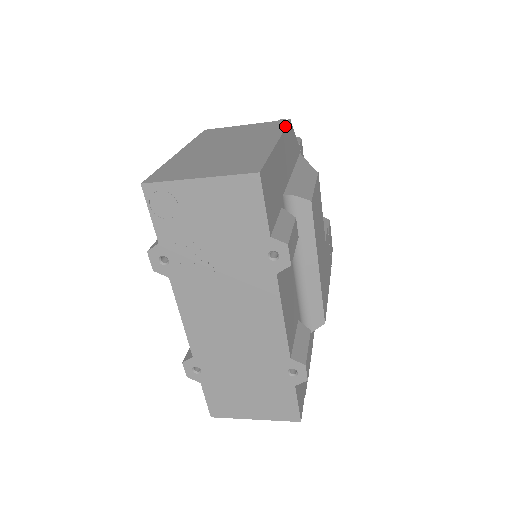
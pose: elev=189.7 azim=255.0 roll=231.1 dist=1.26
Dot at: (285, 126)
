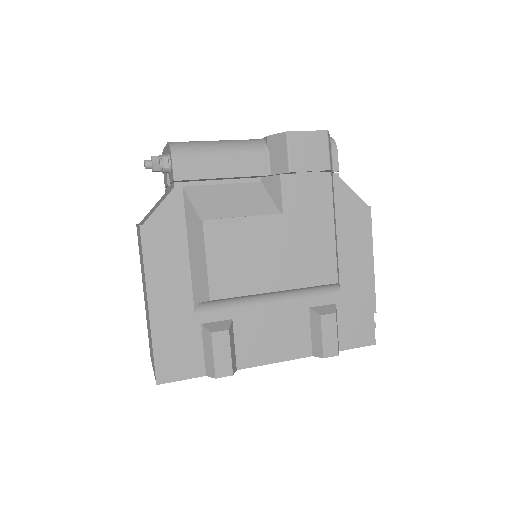
Dot at: (142, 255)
